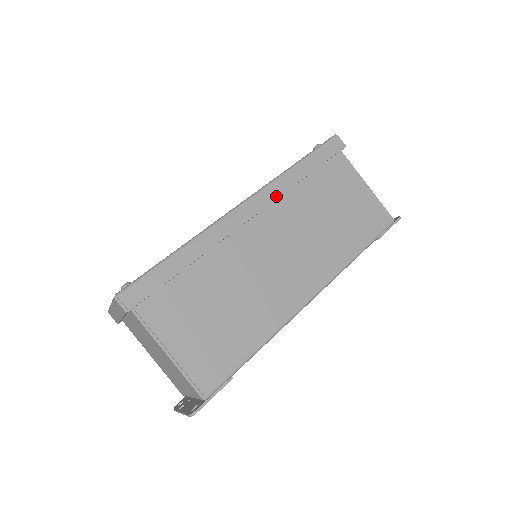
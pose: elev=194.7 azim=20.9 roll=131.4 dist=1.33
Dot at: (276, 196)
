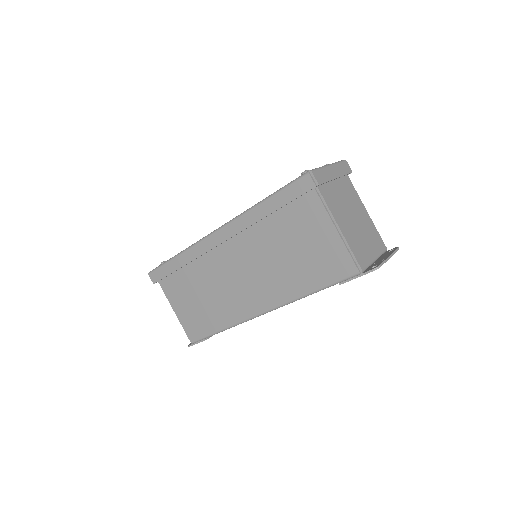
Dot at: (240, 230)
